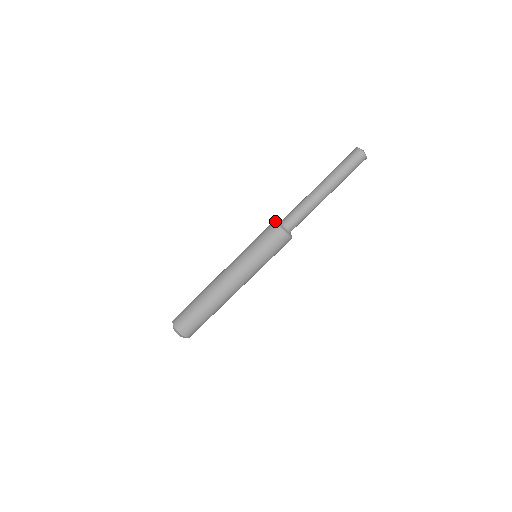
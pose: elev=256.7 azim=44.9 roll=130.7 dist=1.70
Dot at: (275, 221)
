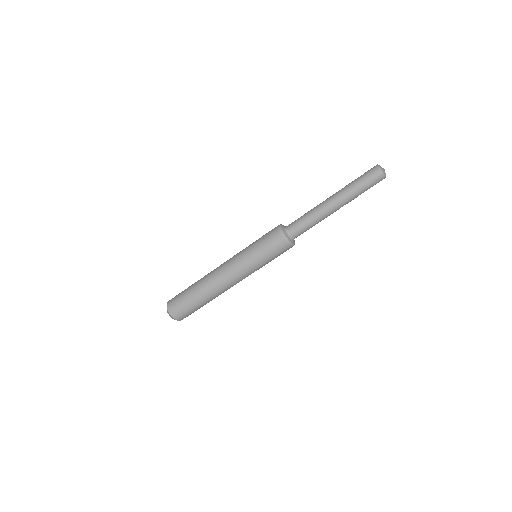
Dot at: (284, 235)
